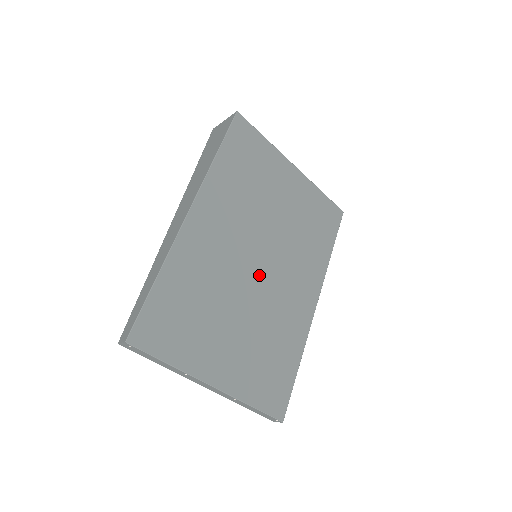
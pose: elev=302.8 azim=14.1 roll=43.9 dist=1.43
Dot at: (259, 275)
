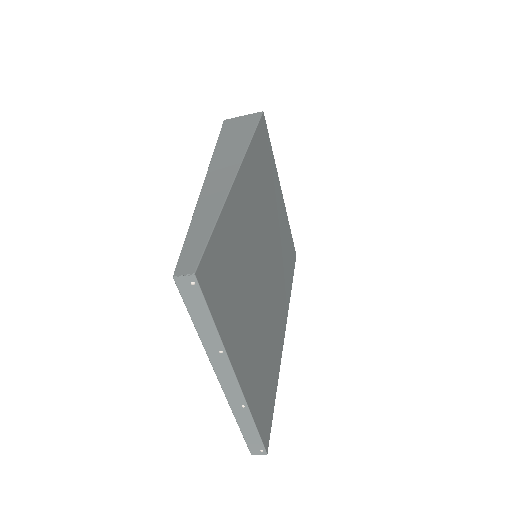
Dot at: (264, 274)
